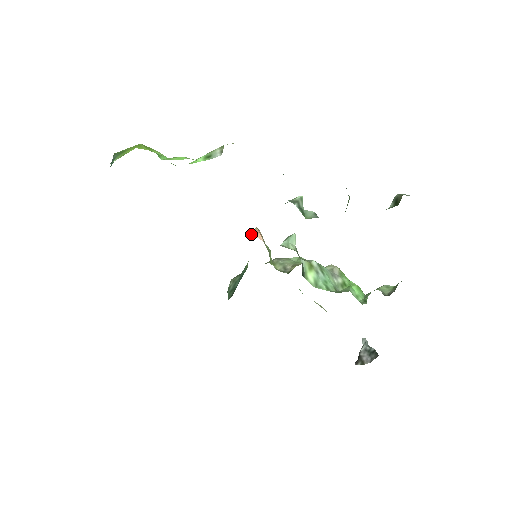
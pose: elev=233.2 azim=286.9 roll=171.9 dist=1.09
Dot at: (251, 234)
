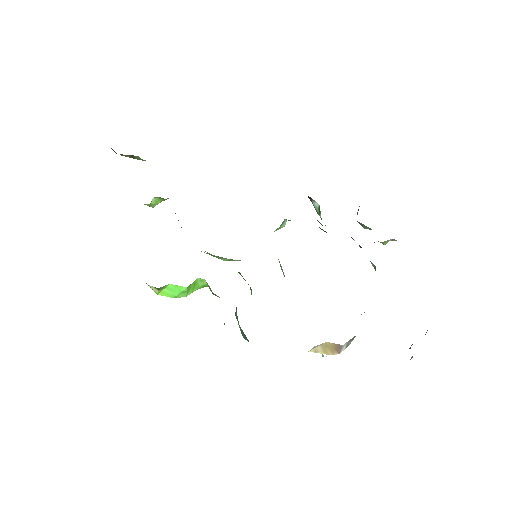
Dot at: occluded
